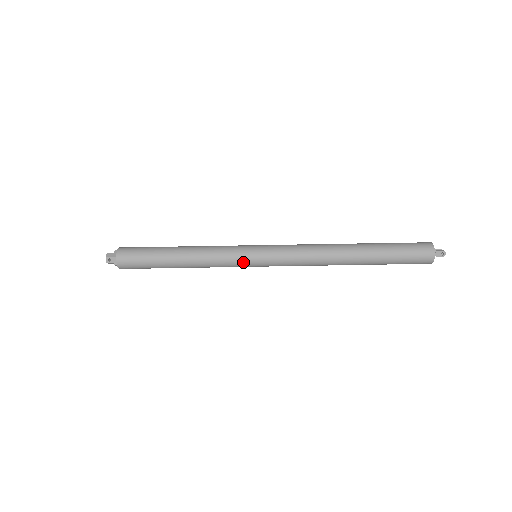
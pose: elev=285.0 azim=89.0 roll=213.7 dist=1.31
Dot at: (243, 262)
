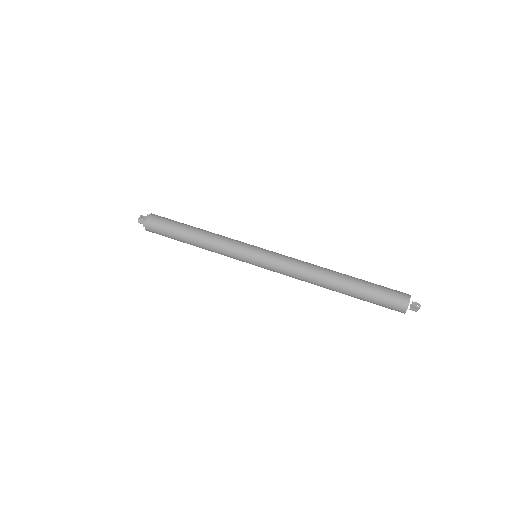
Dot at: (245, 249)
